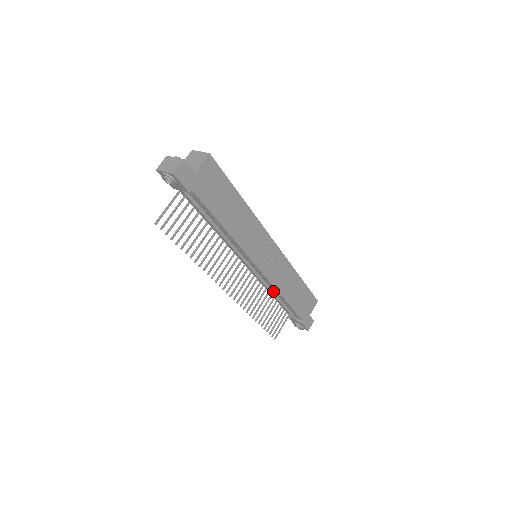
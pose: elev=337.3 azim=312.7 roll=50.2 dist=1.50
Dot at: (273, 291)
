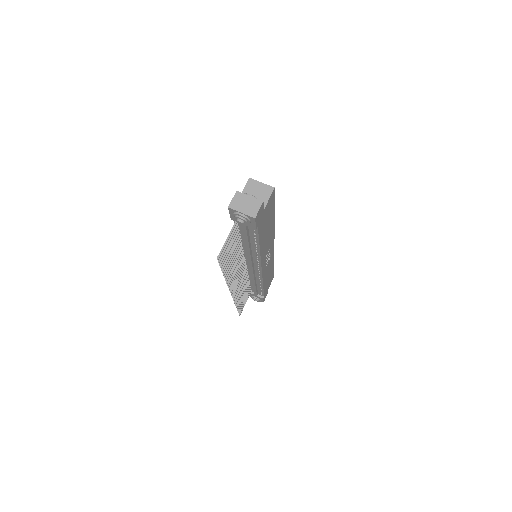
Dot at: (256, 280)
